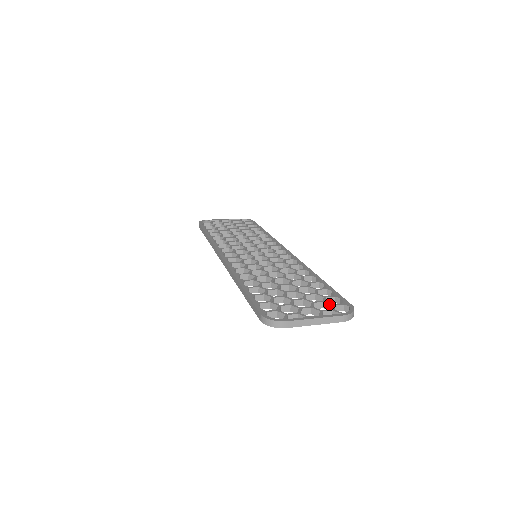
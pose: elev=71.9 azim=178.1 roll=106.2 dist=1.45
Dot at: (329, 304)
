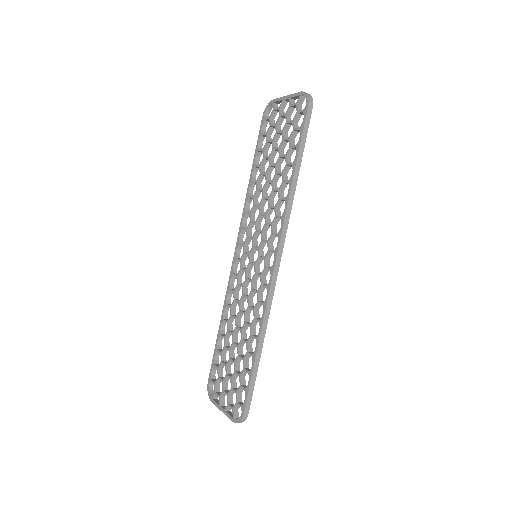
Dot at: (236, 399)
